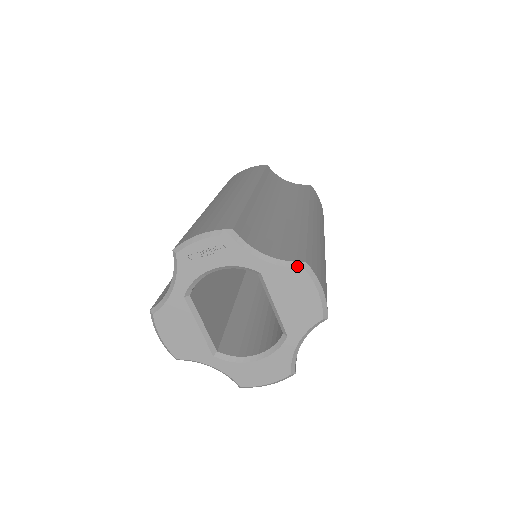
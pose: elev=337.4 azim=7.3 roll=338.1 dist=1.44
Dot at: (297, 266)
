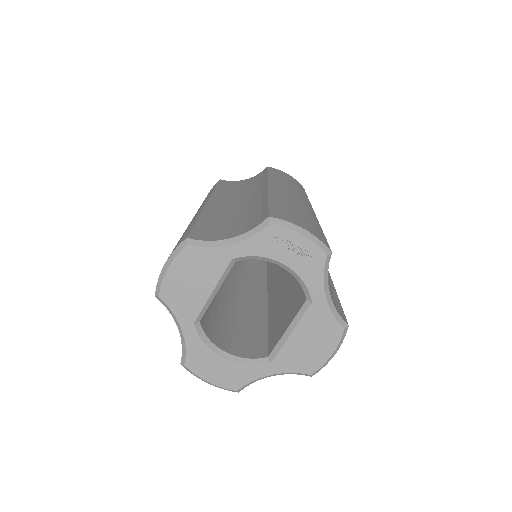
Dot at: (342, 323)
